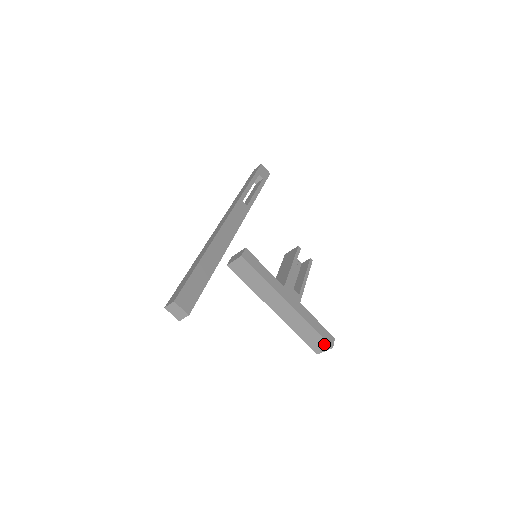
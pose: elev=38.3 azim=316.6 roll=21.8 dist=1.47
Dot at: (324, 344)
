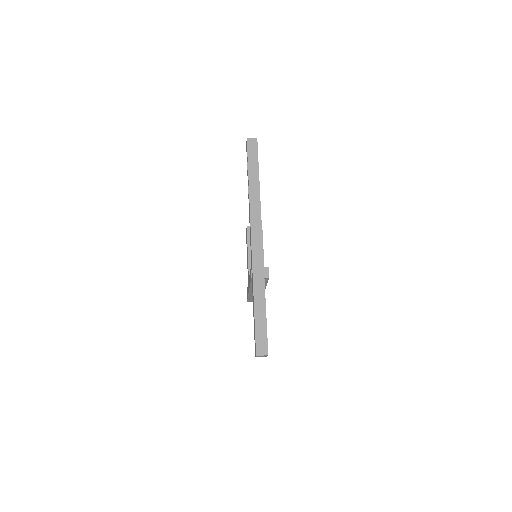
Dot at: occluded
